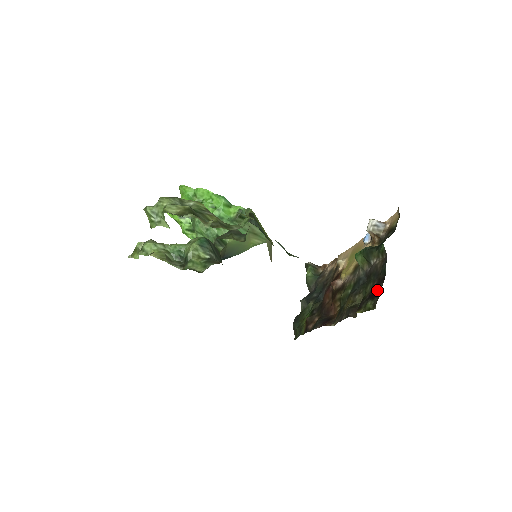
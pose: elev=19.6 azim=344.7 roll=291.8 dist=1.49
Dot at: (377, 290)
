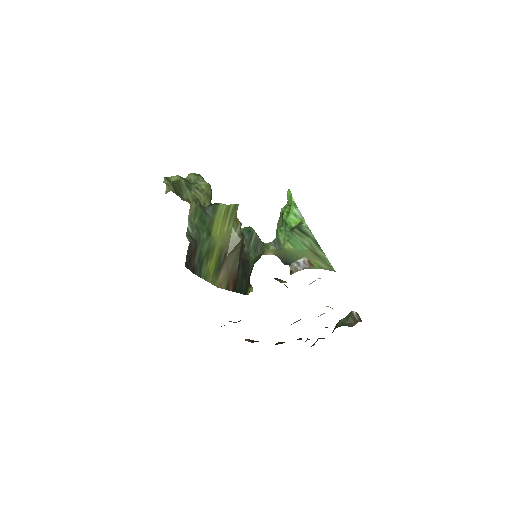
Dot at: occluded
